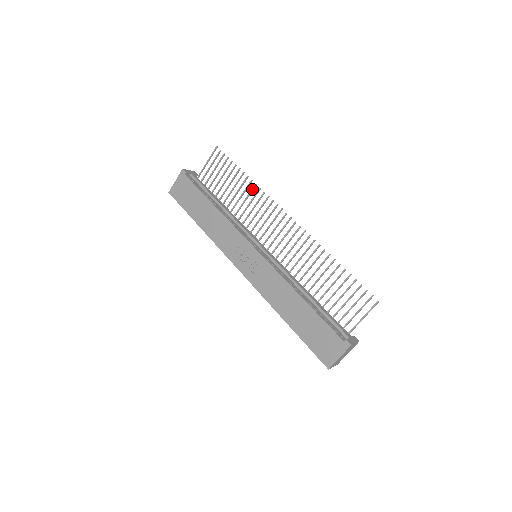
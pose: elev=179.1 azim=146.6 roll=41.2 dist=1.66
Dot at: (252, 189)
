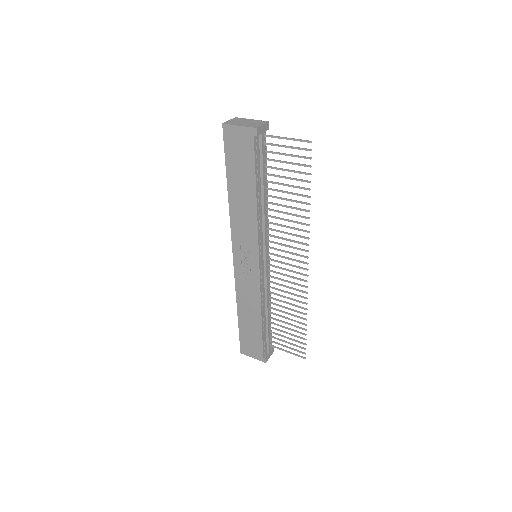
Dot at: (302, 217)
